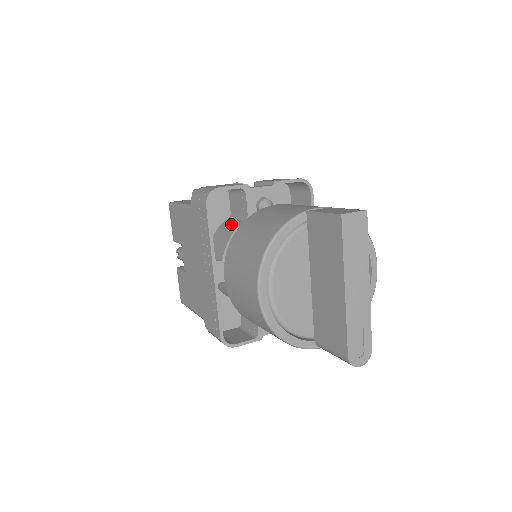
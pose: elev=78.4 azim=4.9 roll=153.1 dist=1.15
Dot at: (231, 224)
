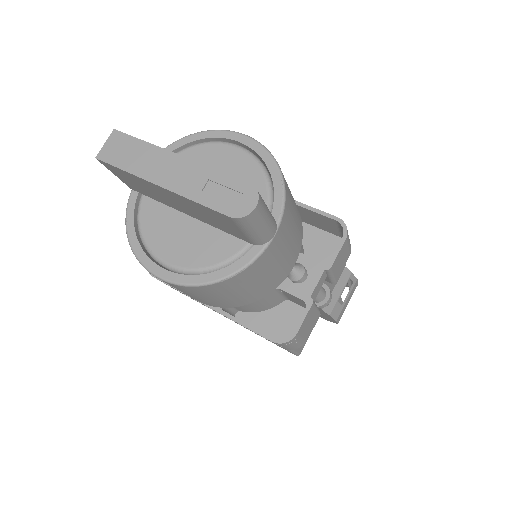
Dot at: occluded
